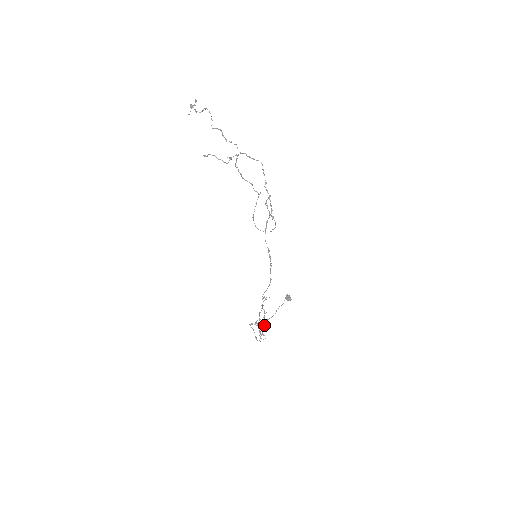
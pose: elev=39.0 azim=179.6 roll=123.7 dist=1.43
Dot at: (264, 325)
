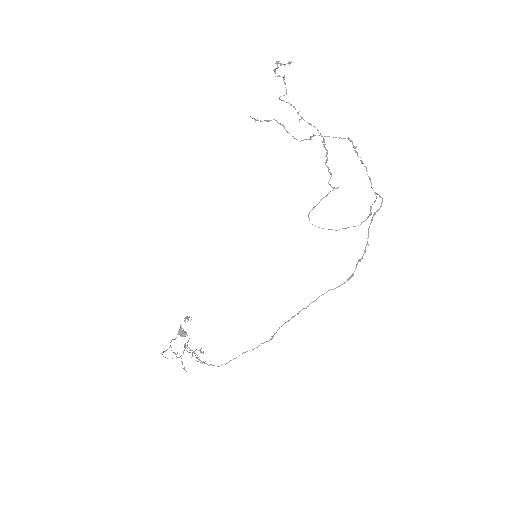
Dot at: occluded
